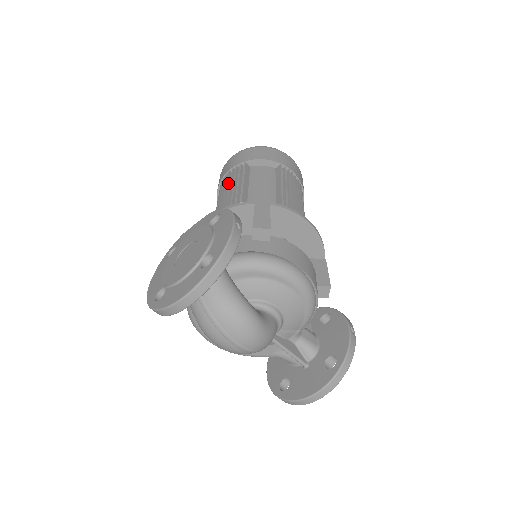
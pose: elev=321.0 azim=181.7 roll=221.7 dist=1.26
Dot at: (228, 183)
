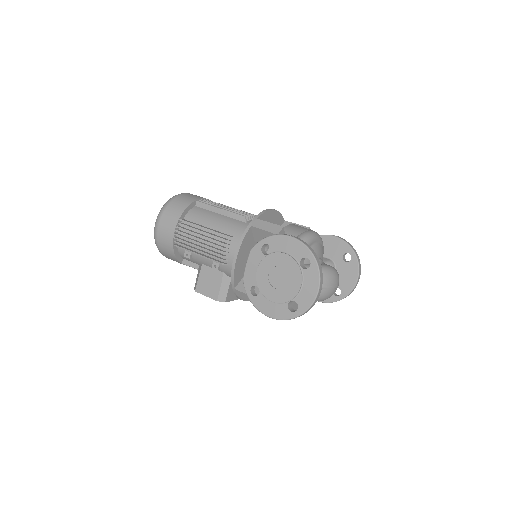
Dot at: (190, 239)
